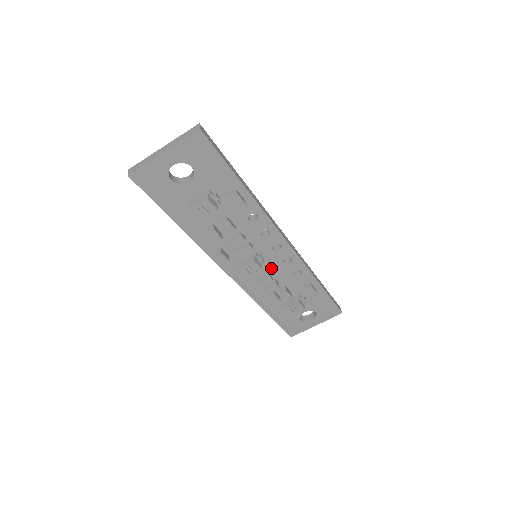
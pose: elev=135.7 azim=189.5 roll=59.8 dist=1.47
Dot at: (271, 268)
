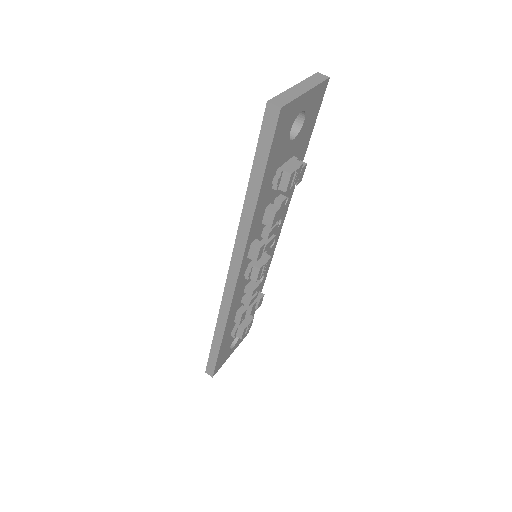
Dot at: occluded
